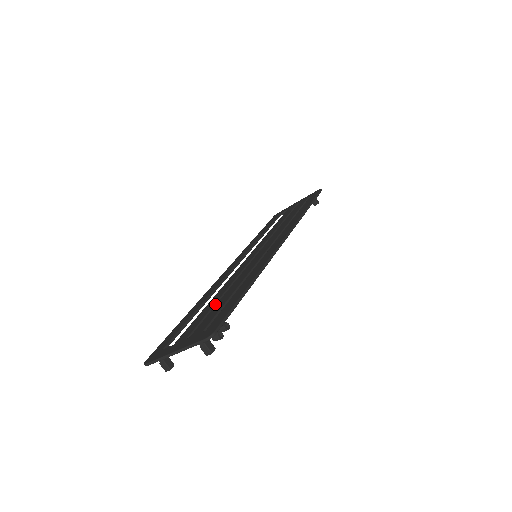
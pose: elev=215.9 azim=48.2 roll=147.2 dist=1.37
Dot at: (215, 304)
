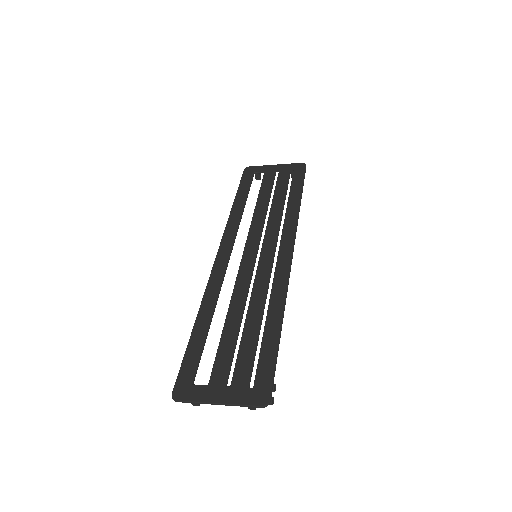
Dot at: (238, 333)
